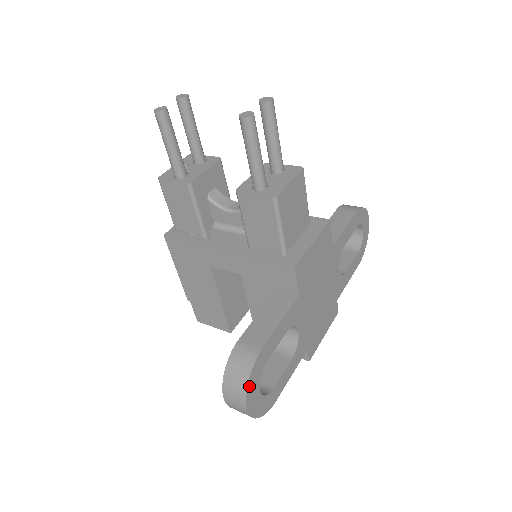
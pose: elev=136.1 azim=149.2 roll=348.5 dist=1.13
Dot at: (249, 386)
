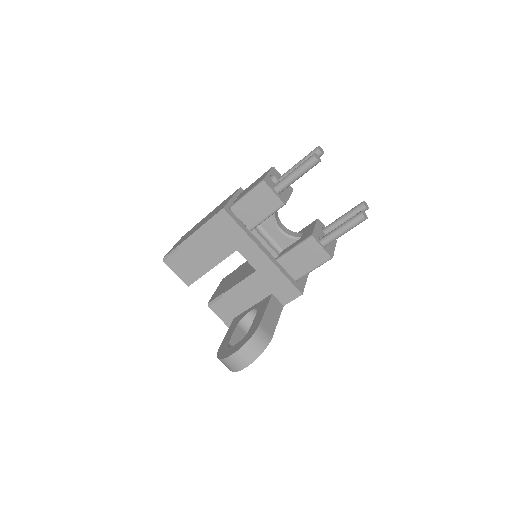
Dot at: (257, 357)
